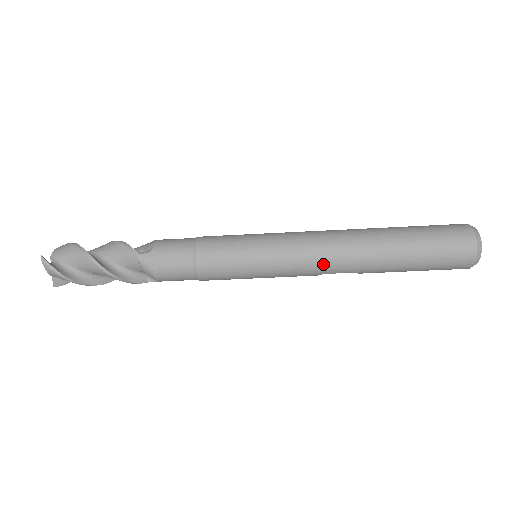
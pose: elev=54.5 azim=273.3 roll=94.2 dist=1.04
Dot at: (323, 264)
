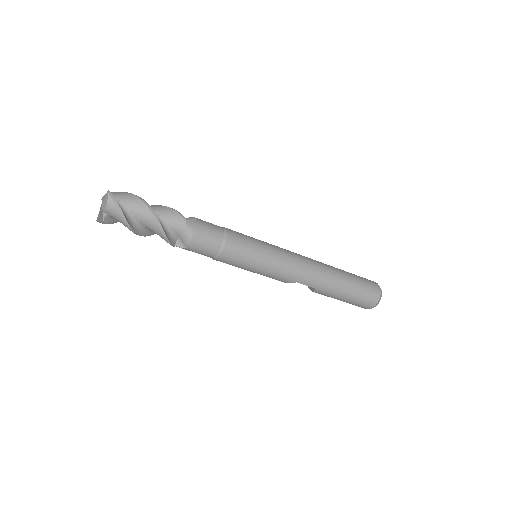
Dot at: (302, 274)
